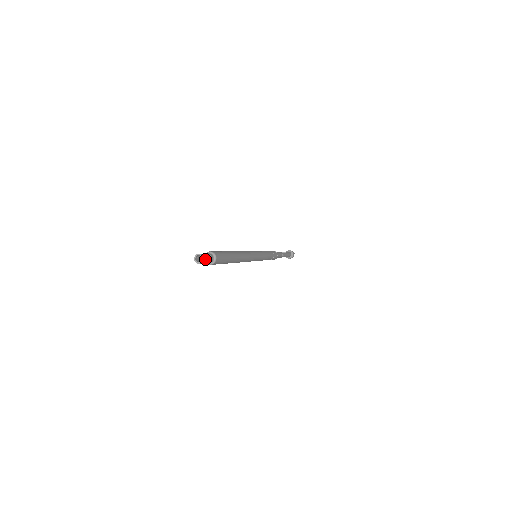
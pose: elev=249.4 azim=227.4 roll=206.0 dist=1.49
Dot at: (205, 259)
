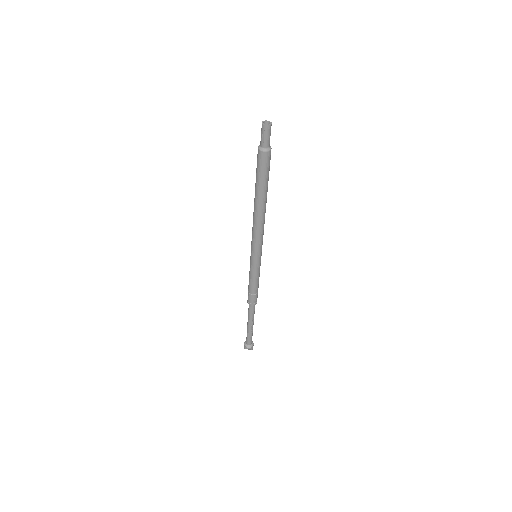
Dot at: (269, 130)
